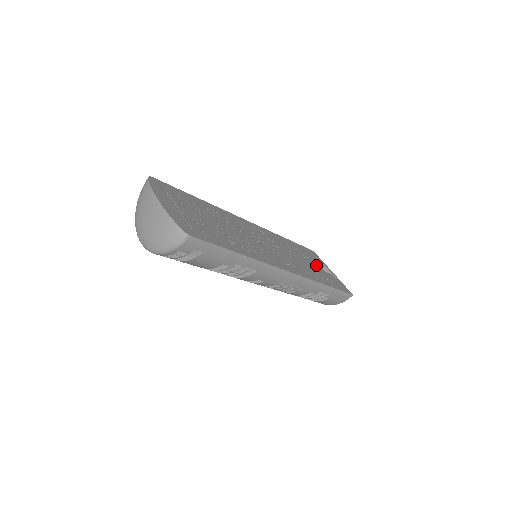
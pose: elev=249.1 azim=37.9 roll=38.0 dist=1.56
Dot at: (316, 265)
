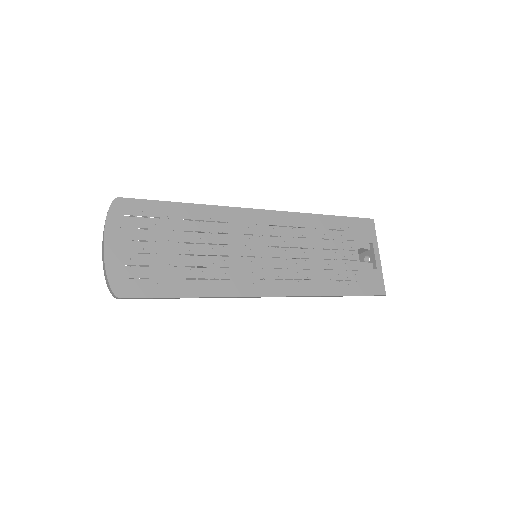
Dot at: (350, 255)
